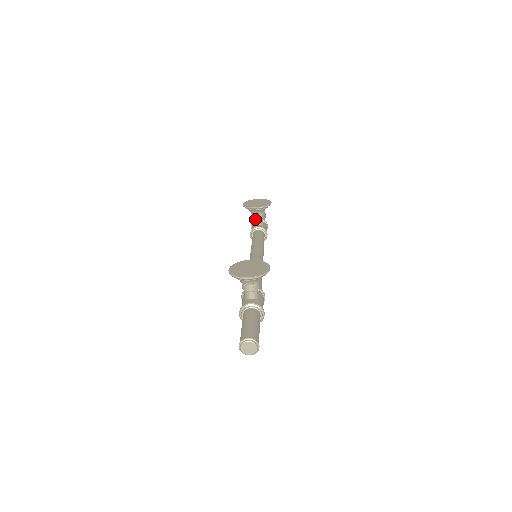
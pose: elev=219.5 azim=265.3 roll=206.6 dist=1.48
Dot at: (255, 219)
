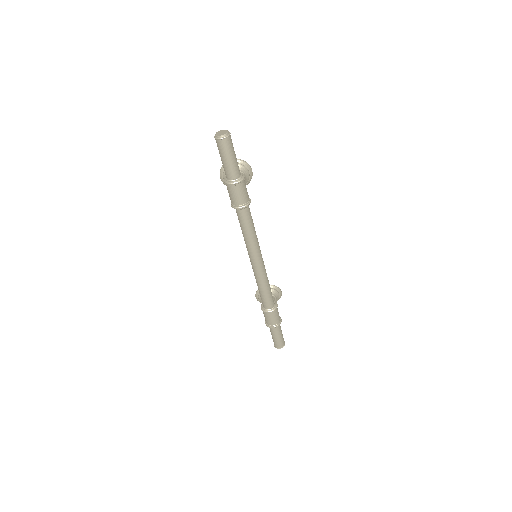
Dot at: occluded
